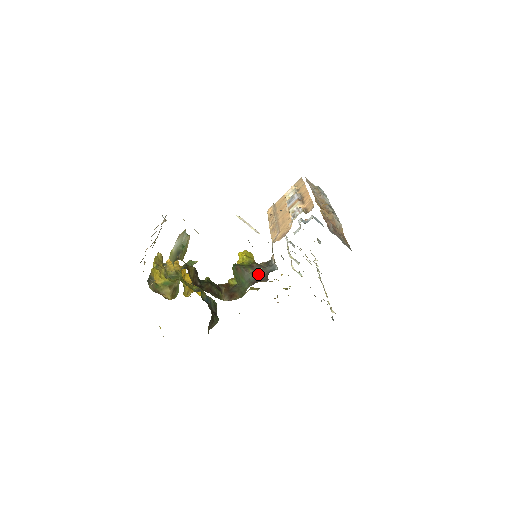
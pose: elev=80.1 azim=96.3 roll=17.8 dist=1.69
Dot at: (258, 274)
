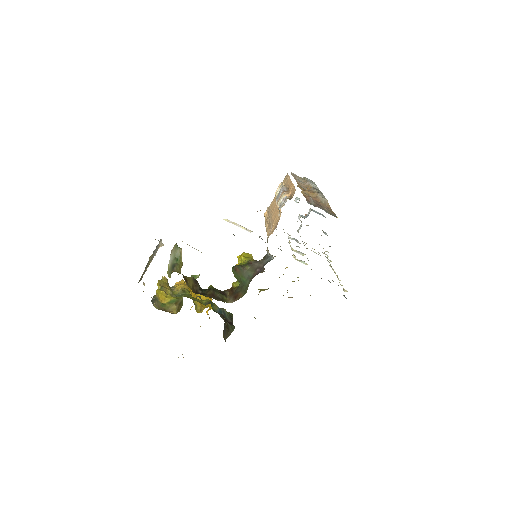
Dot at: (256, 269)
